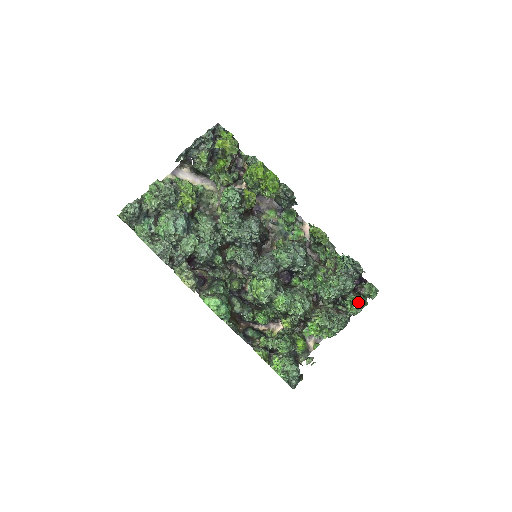
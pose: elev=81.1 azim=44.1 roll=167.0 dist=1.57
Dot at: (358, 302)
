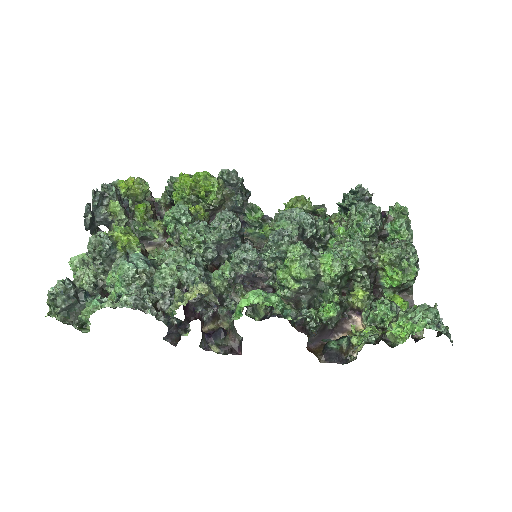
Dot at: (400, 219)
